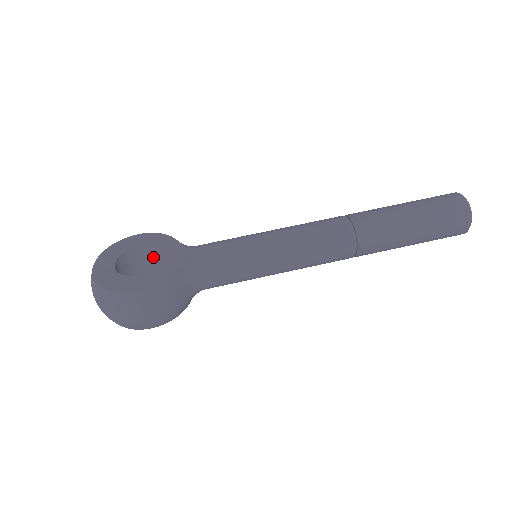
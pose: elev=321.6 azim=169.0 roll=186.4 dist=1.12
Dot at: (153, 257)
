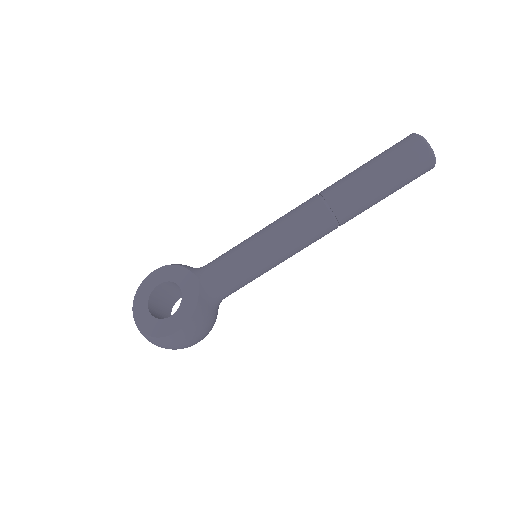
Dot at: (174, 286)
